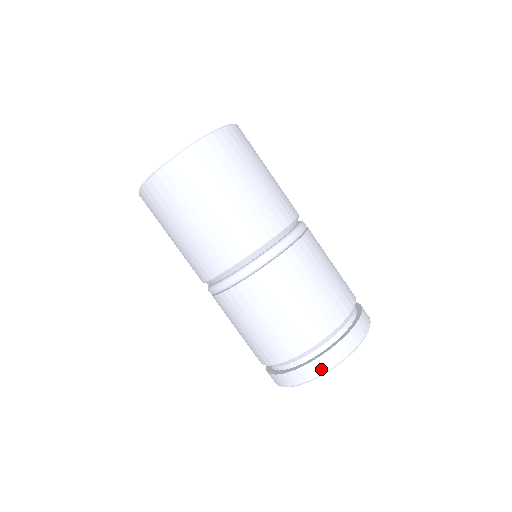
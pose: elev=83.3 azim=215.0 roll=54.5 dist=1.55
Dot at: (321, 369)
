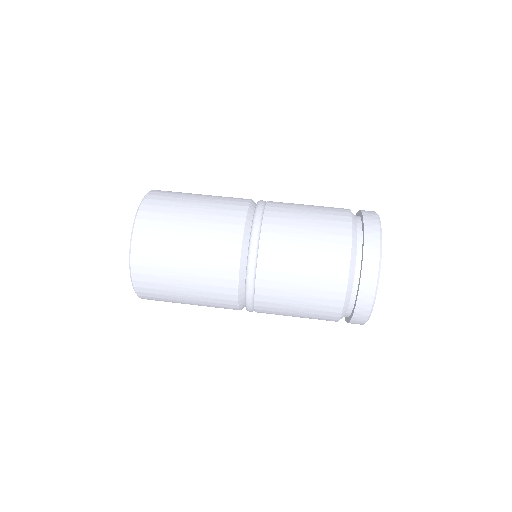
Dot at: (375, 250)
